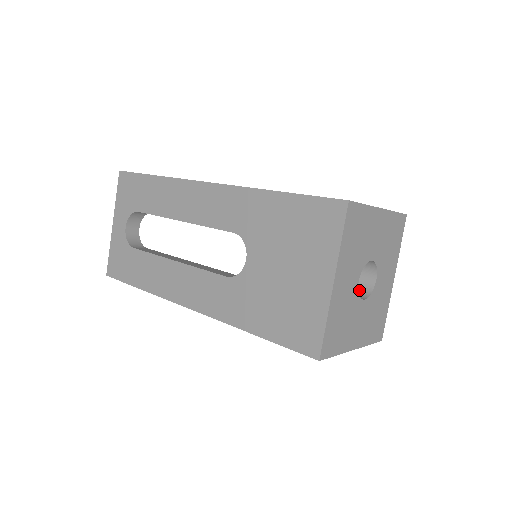
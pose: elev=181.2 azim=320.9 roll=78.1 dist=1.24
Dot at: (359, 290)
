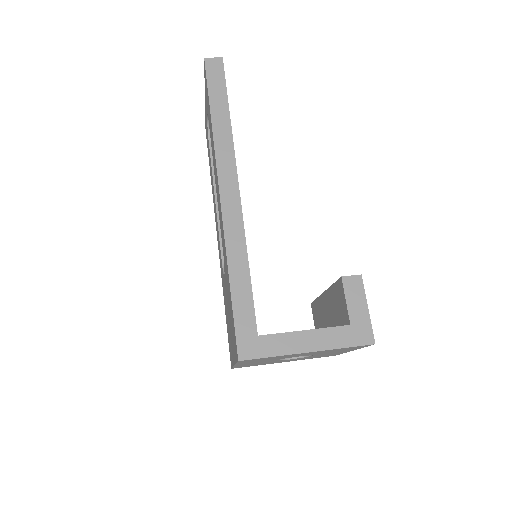
Dot at: occluded
